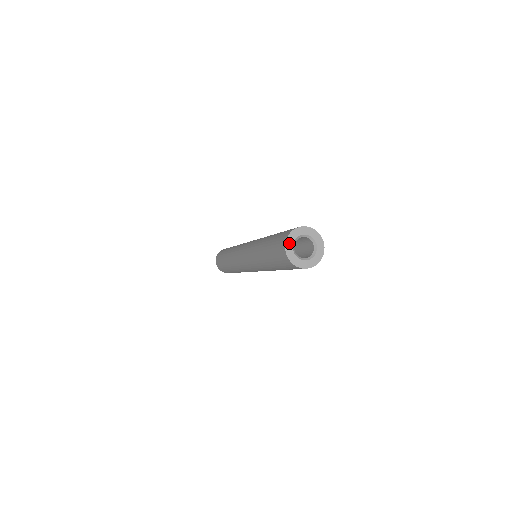
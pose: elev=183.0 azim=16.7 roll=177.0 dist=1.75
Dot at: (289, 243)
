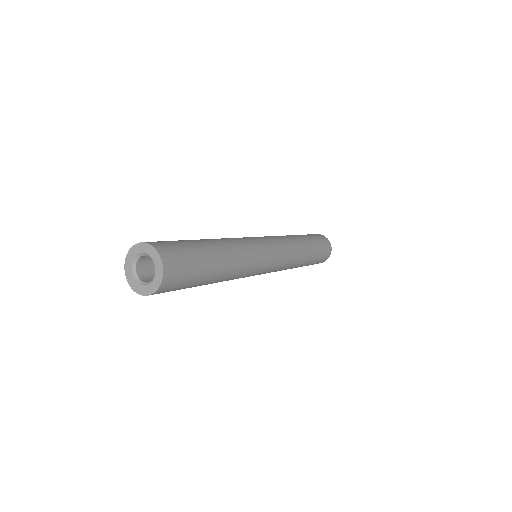
Dot at: (128, 272)
